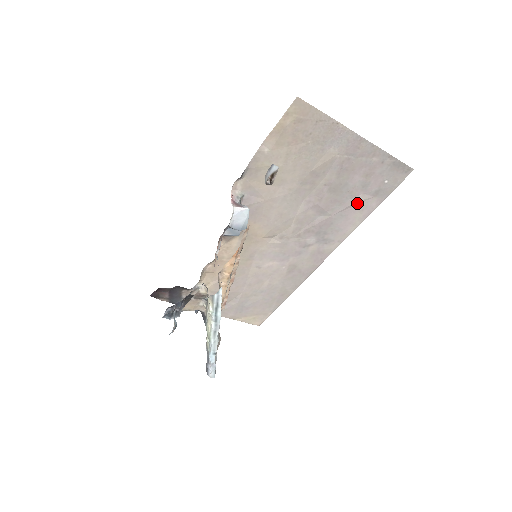
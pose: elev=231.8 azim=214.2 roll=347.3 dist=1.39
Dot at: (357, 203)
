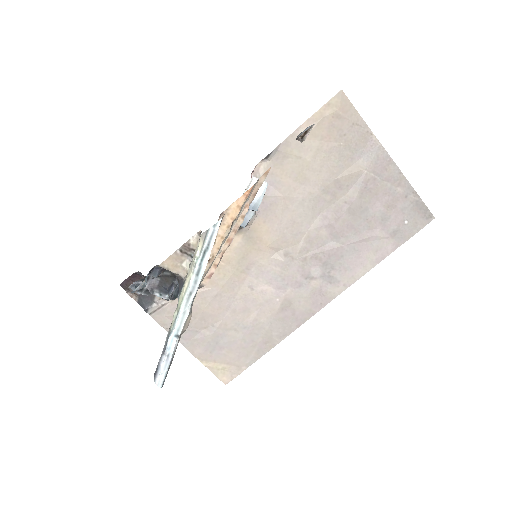
Dot at: (373, 239)
